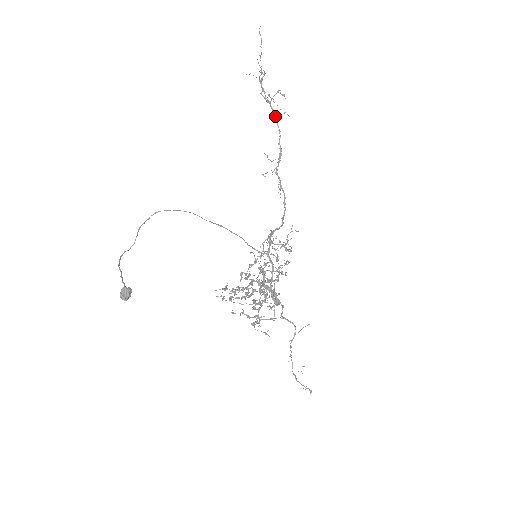
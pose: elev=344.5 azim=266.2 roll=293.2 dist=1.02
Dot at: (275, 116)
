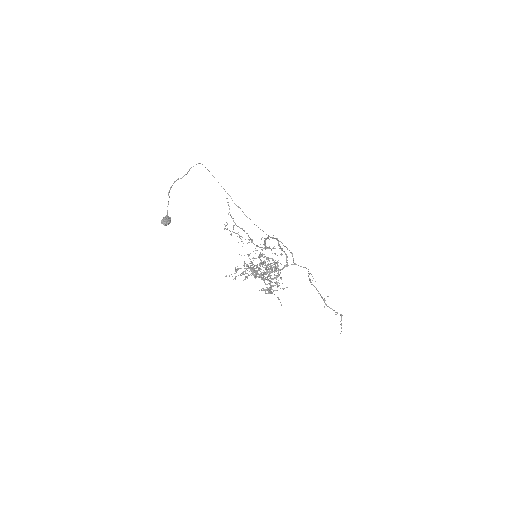
Dot at: (242, 228)
